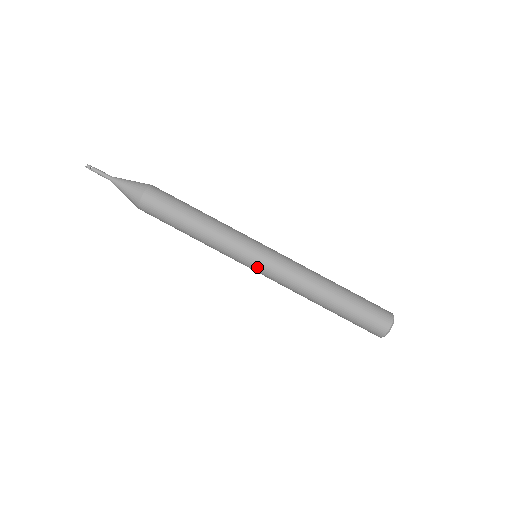
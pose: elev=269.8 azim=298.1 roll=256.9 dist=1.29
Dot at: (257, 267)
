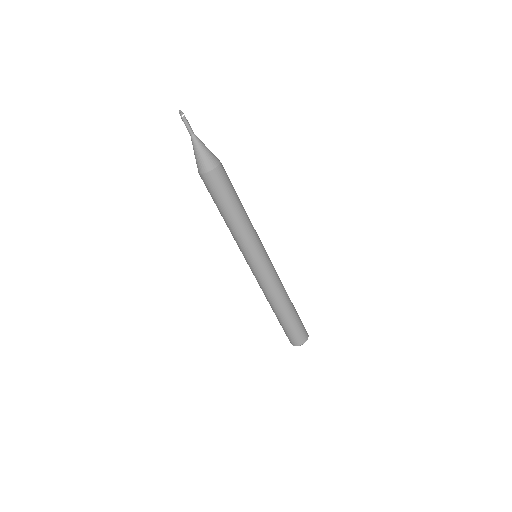
Dot at: (257, 266)
